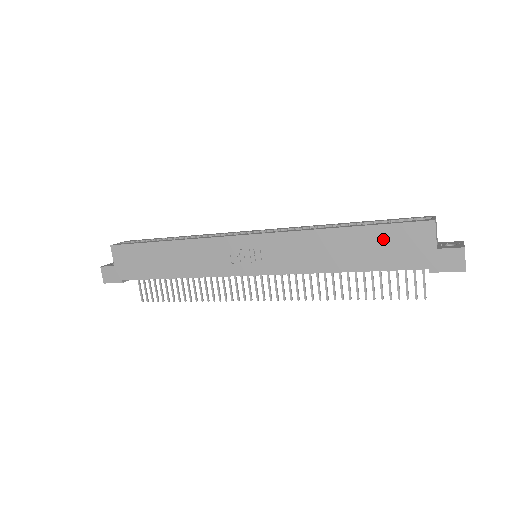
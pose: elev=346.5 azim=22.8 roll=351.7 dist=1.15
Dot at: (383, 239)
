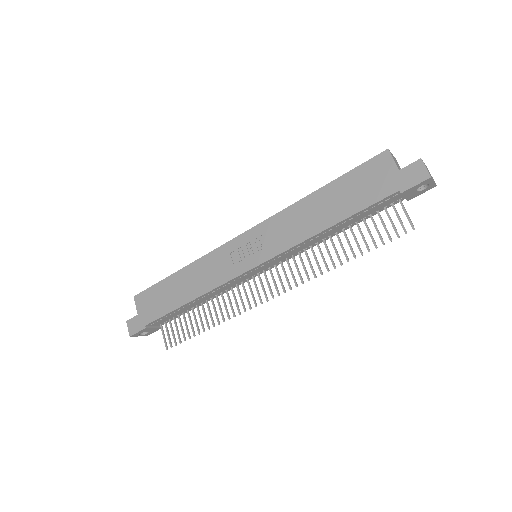
Dot at: (352, 184)
